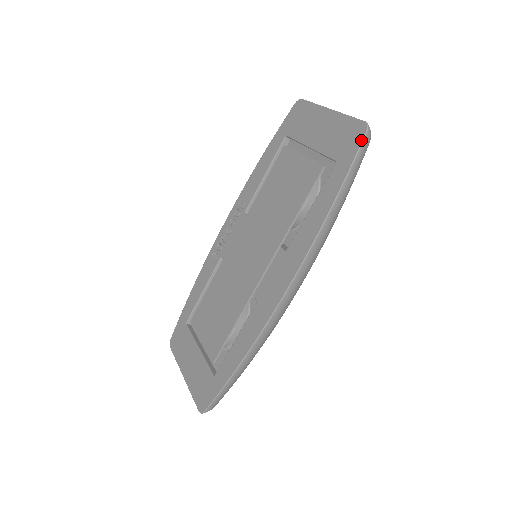
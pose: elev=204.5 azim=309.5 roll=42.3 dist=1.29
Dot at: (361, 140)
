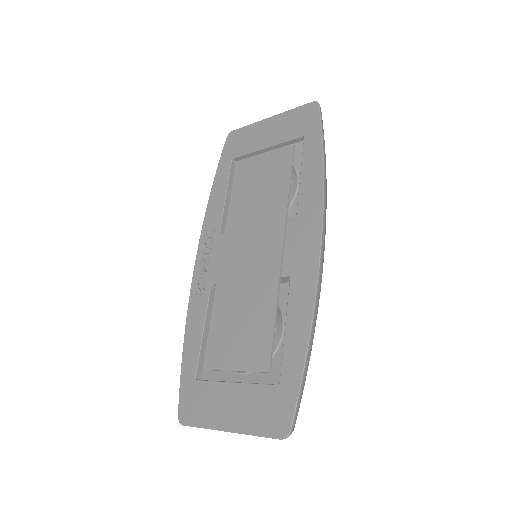
Dot at: (318, 111)
